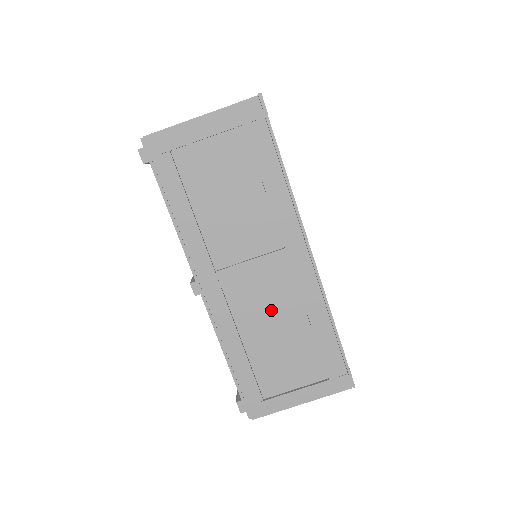
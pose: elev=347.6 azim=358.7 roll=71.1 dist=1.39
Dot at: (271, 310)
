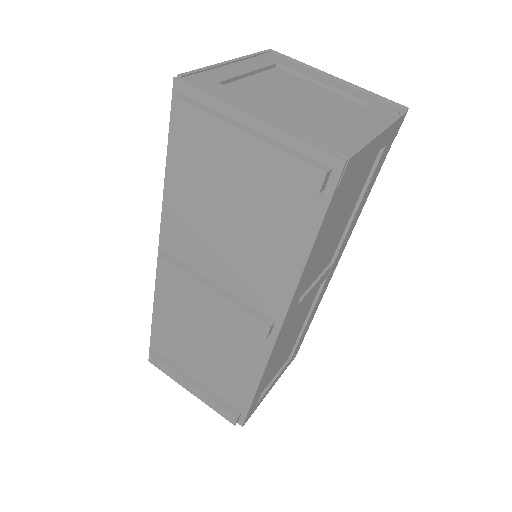
Dot at: (297, 322)
